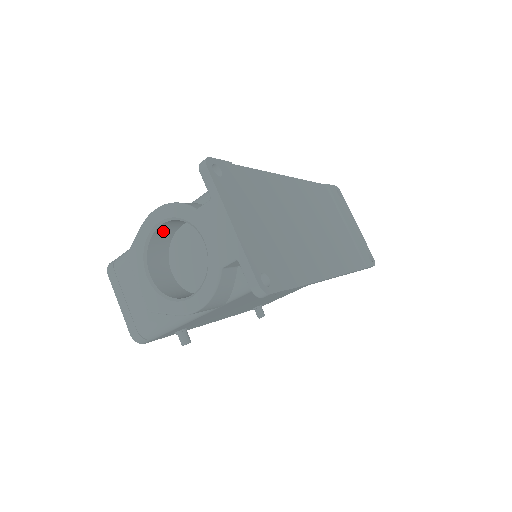
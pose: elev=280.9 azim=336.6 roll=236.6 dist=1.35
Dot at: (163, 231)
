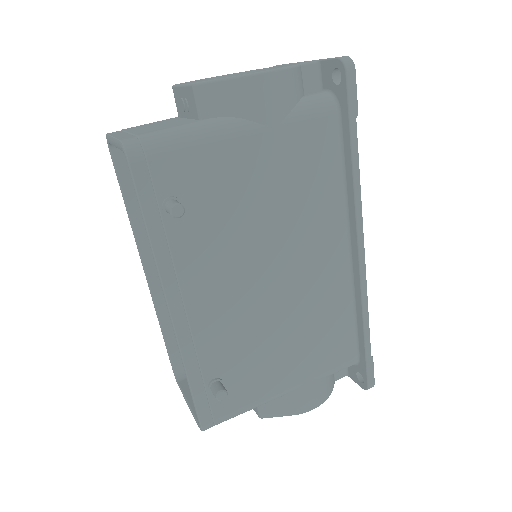
Dot at: occluded
